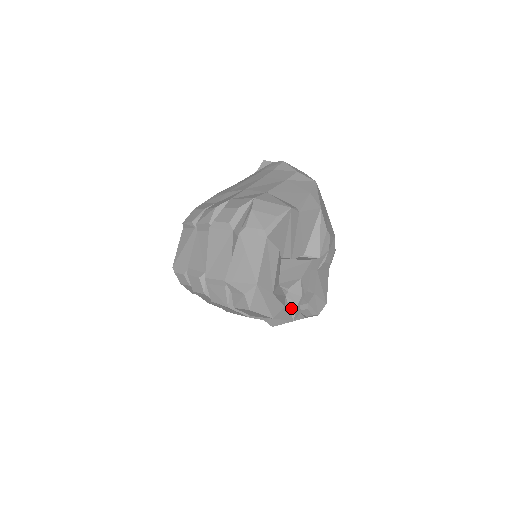
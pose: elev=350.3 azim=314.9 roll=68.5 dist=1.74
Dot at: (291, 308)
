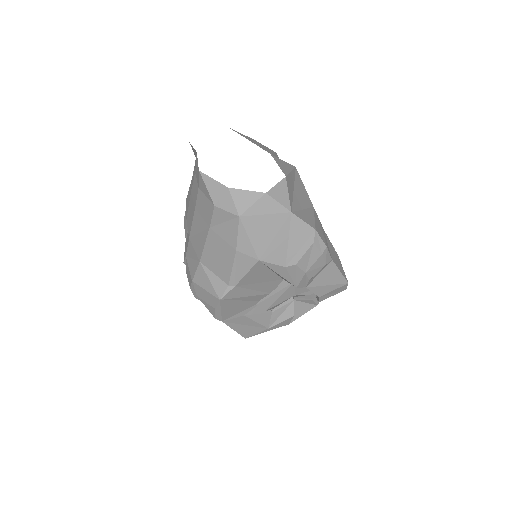
Dot at: (307, 302)
